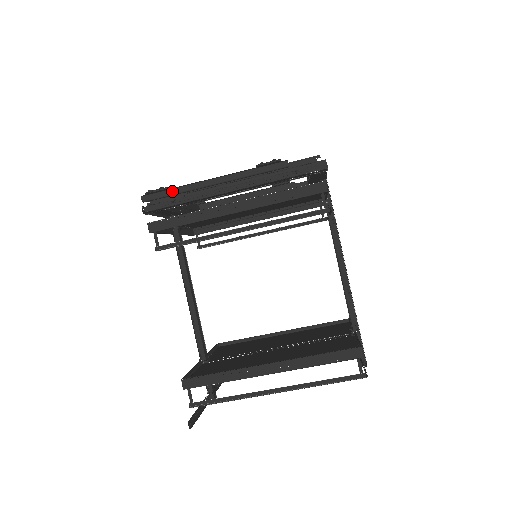
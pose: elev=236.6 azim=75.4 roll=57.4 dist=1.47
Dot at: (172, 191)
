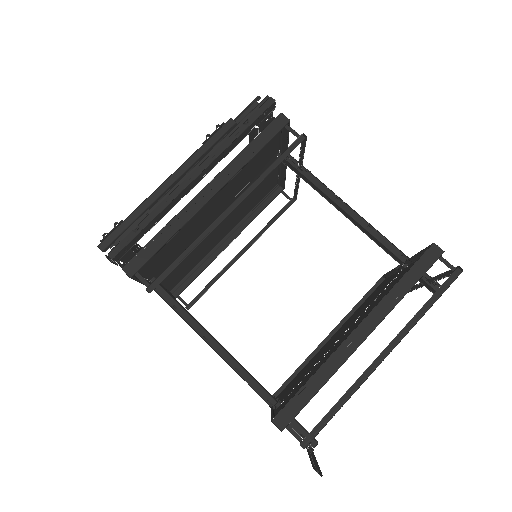
Dot at: (129, 219)
